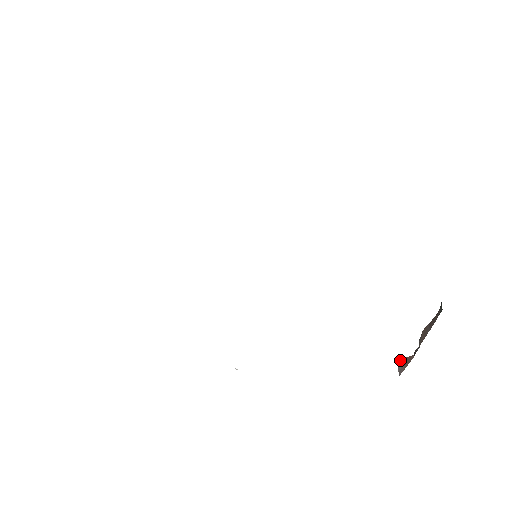
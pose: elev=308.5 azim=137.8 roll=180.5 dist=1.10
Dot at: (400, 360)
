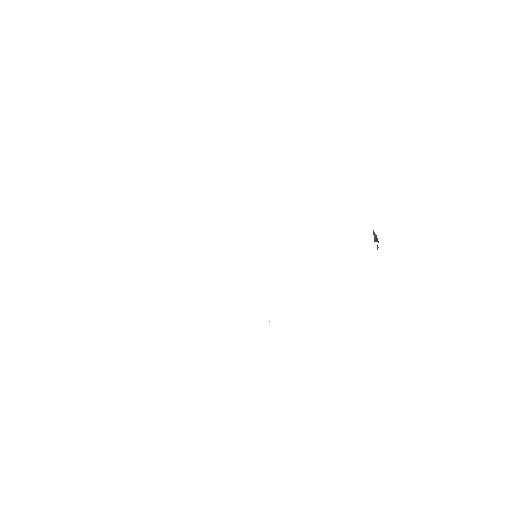
Dot at: (374, 234)
